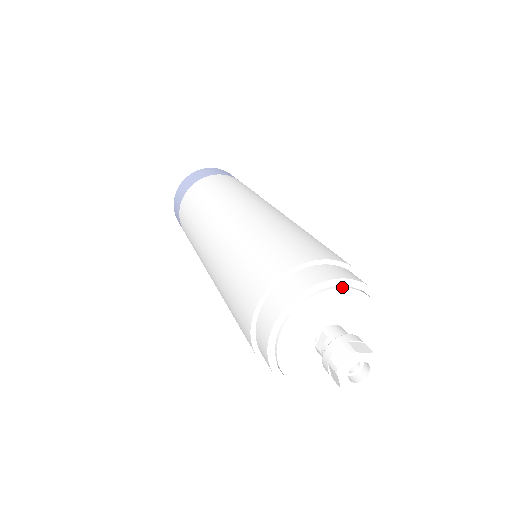
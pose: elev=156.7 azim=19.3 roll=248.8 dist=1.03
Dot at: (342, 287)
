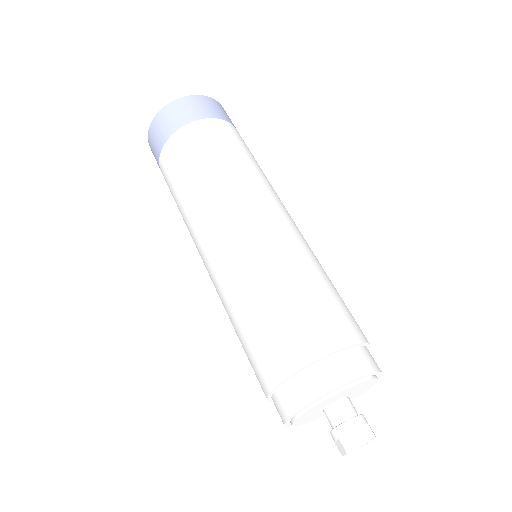
Dot at: (367, 380)
